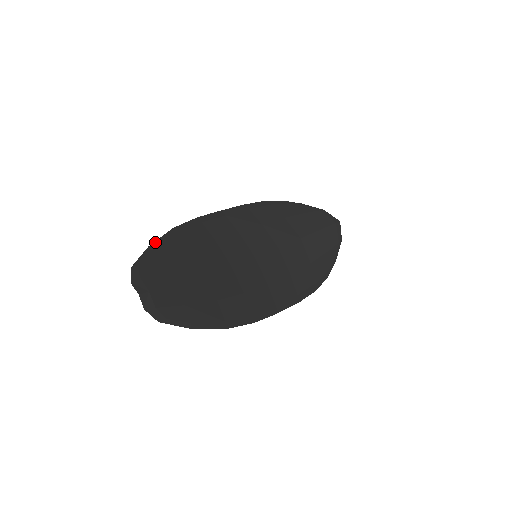
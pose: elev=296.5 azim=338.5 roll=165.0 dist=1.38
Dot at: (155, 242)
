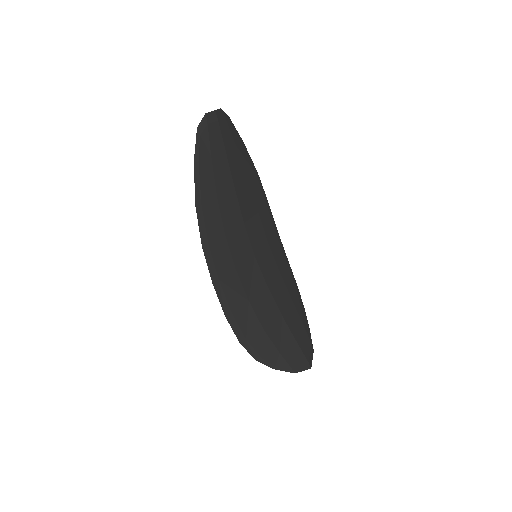
Dot at: occluded
